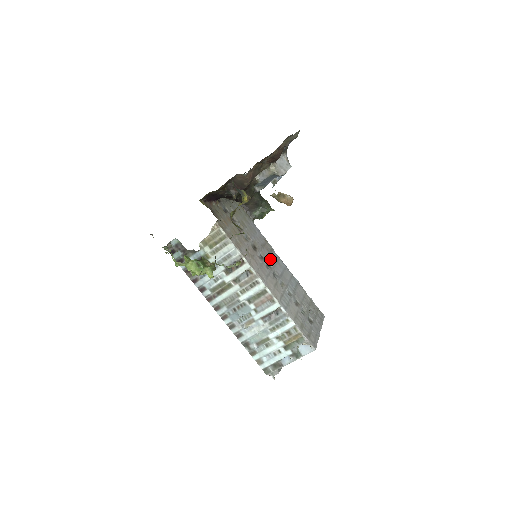
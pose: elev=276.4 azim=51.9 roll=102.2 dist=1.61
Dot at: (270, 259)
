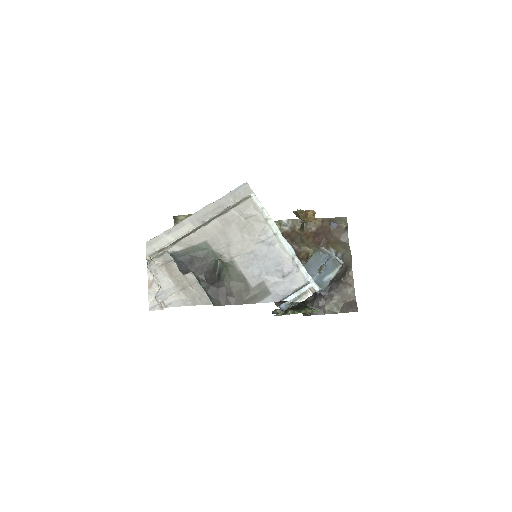
Dot at: occluded
